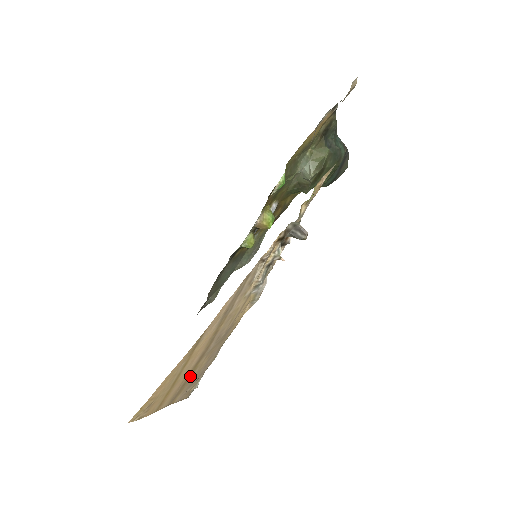
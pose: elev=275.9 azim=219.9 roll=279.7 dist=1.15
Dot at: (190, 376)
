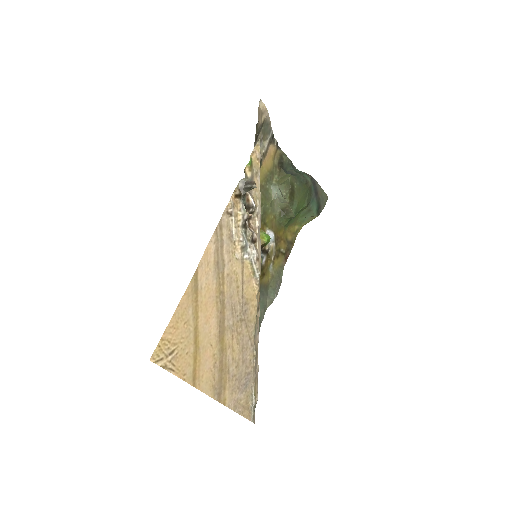
Dot at: (224, 358)
